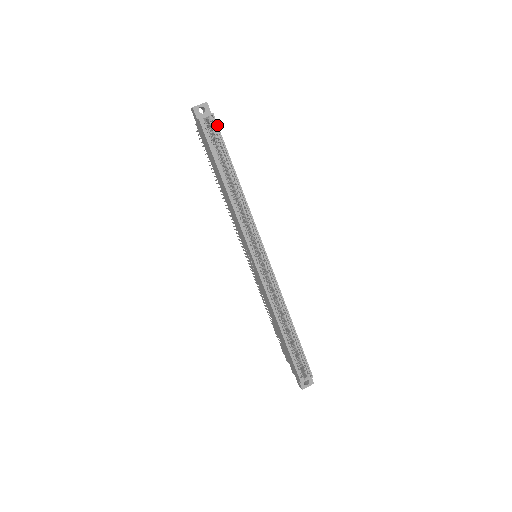
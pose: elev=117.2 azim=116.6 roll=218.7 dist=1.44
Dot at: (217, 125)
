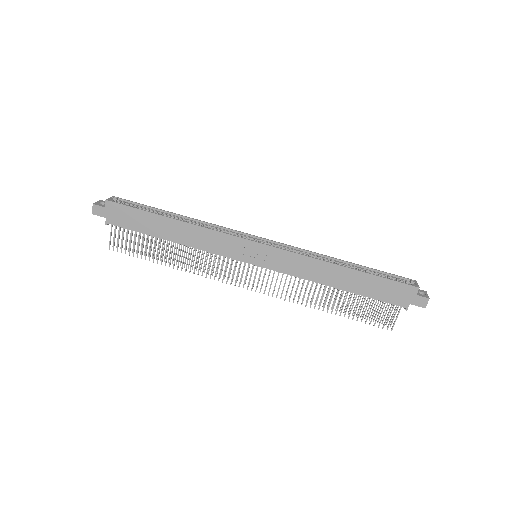
Dot at: (124, 199)
